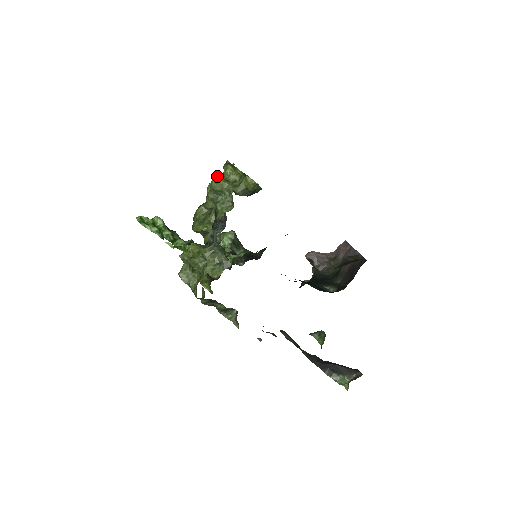
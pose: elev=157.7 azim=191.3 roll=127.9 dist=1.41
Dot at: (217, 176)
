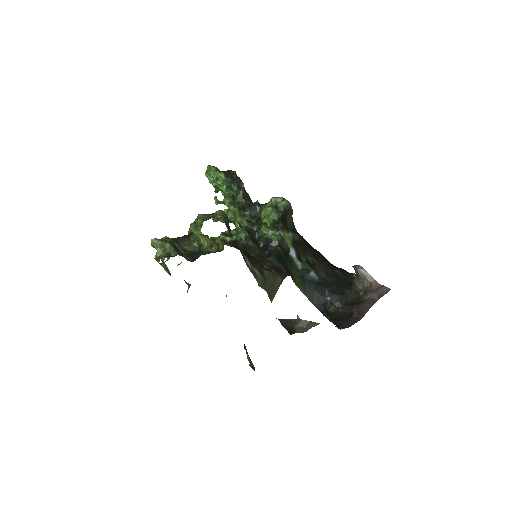
Dot at: (156, 240)
